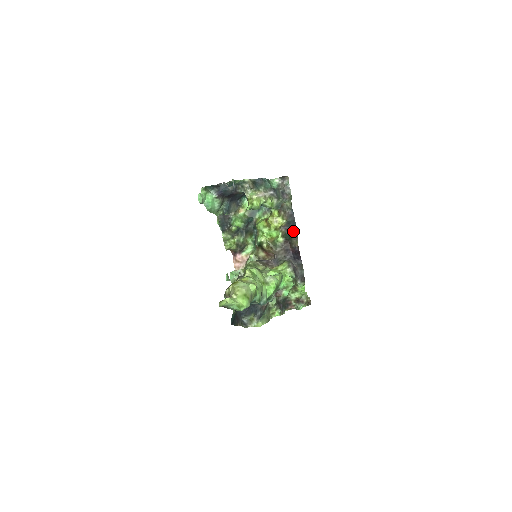
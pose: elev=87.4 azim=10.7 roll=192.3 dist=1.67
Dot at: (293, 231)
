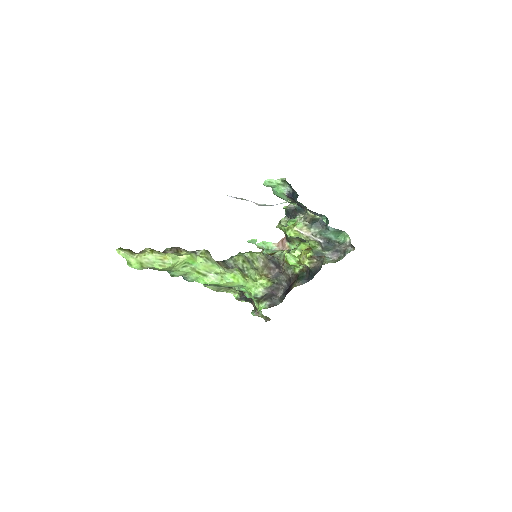
Dot at: (307, 278)
